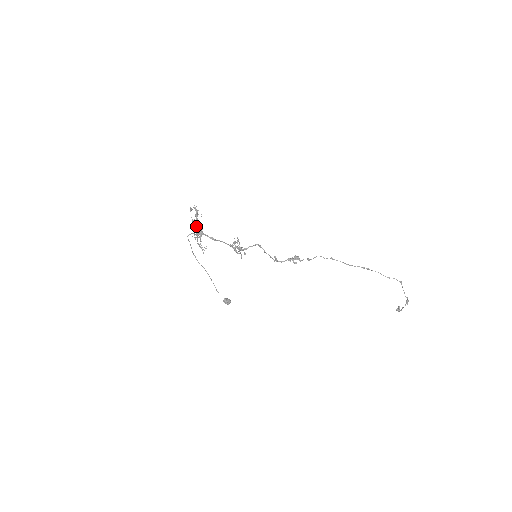
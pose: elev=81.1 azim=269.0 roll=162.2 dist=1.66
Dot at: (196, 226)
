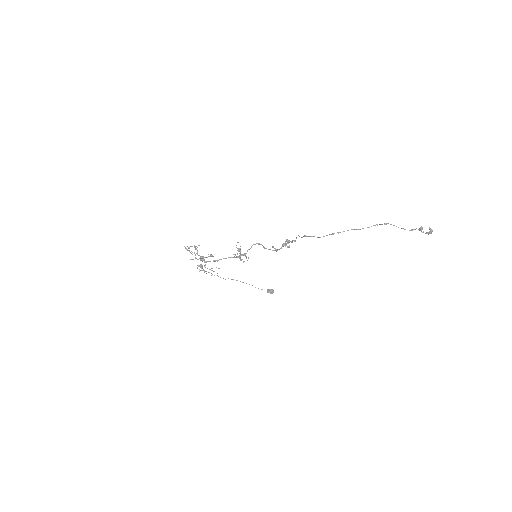
Dot at: occluded
